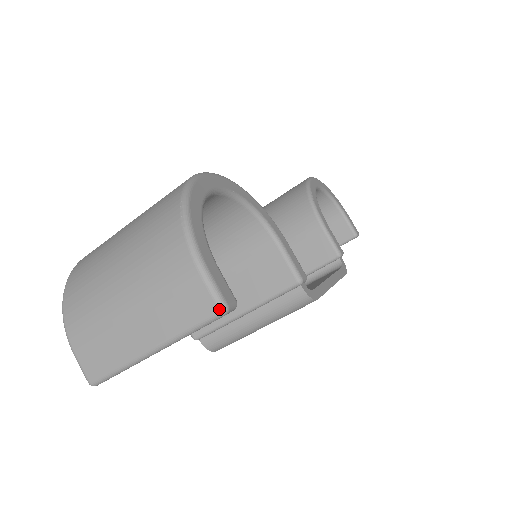
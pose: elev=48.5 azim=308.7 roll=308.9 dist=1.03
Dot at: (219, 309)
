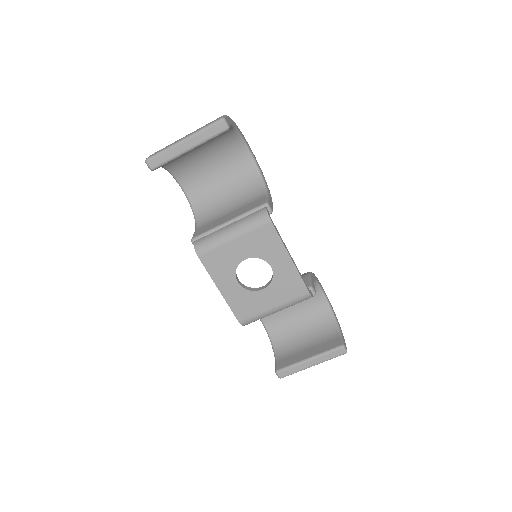
Dot at: (221, 117)
